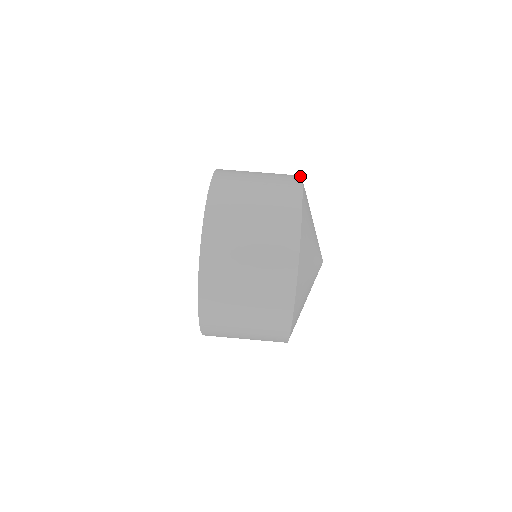
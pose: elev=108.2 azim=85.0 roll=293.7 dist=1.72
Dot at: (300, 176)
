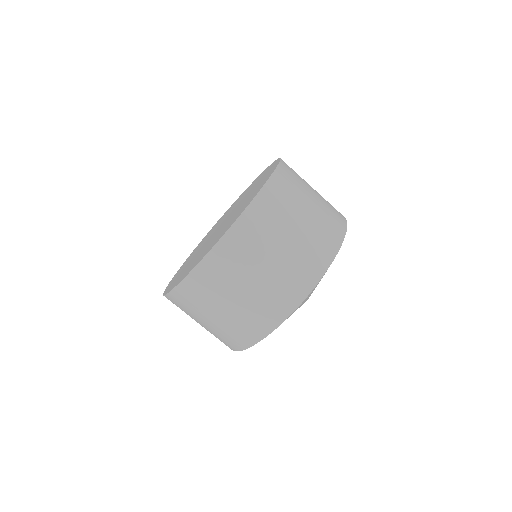
Dot at: (345, 218)
